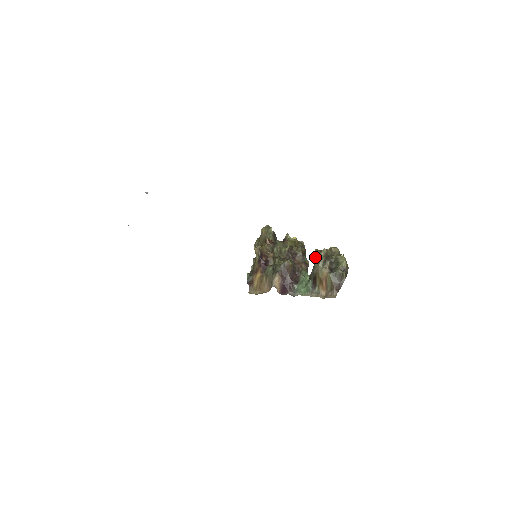
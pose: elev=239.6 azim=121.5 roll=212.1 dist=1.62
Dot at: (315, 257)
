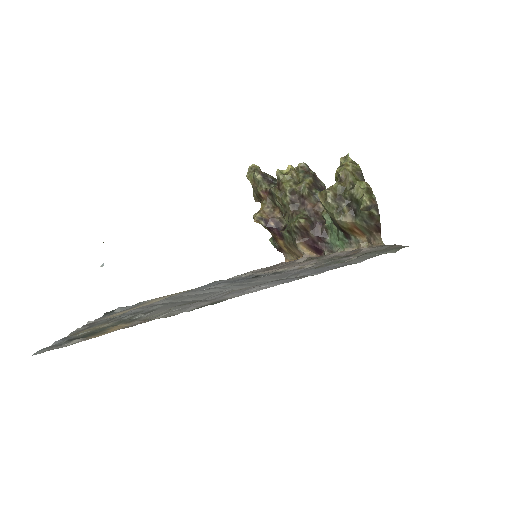
Dot at: (324, 208)
